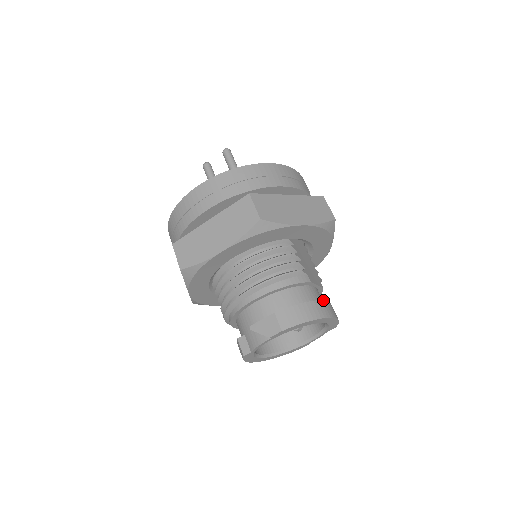
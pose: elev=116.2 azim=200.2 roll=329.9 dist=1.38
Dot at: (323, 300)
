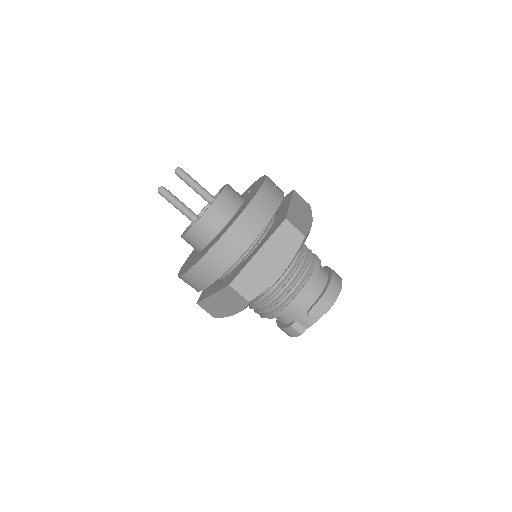
Dot at: occluded
